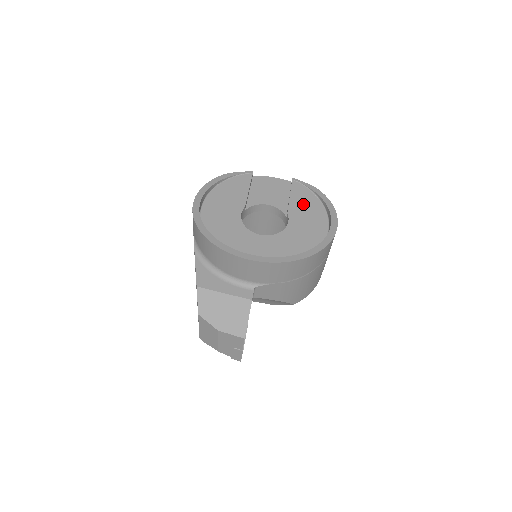
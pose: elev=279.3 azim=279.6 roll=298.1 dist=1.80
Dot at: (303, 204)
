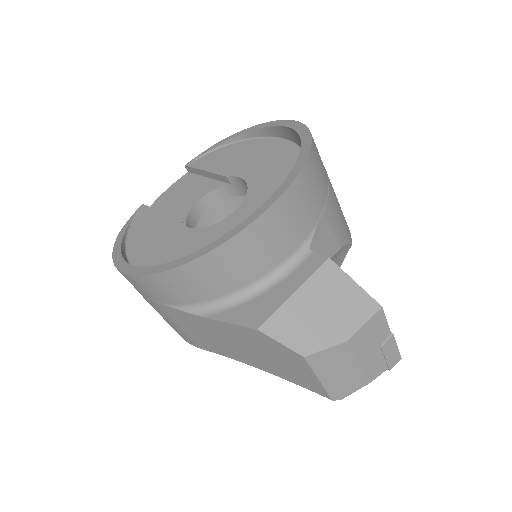
Dot at: (227, 159)
